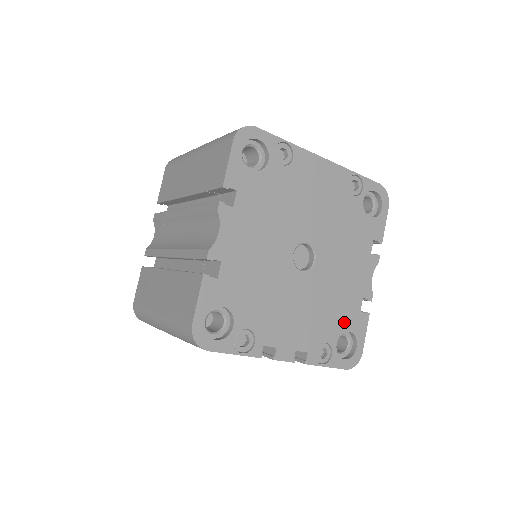
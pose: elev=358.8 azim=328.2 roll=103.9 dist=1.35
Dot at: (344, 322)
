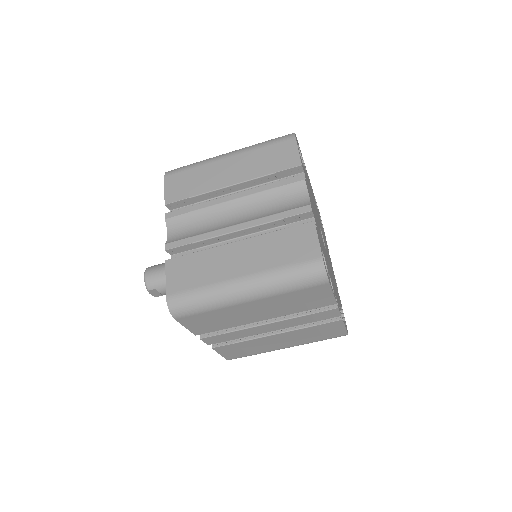
Dot at: occluded
